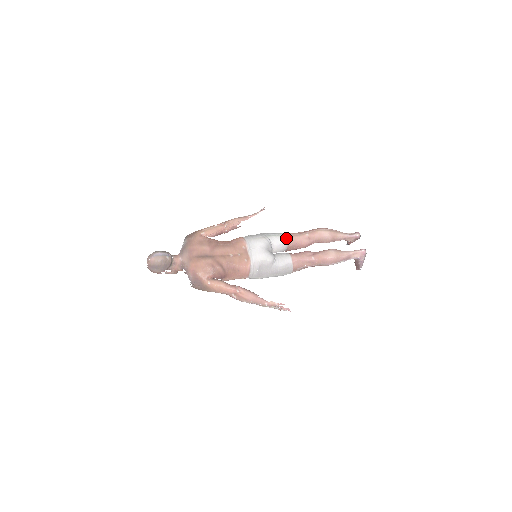
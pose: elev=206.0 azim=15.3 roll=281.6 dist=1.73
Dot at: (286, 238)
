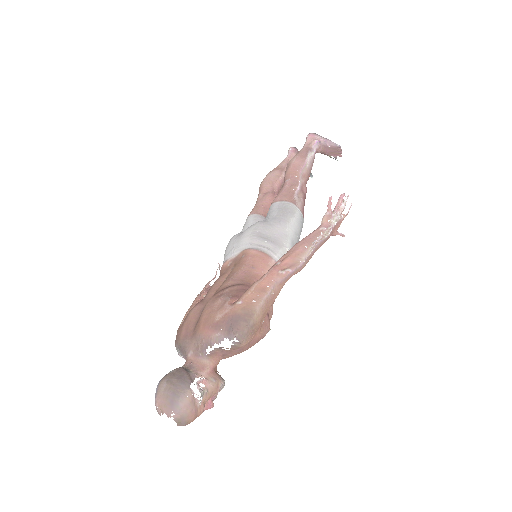
Dot at: (249, 216)
